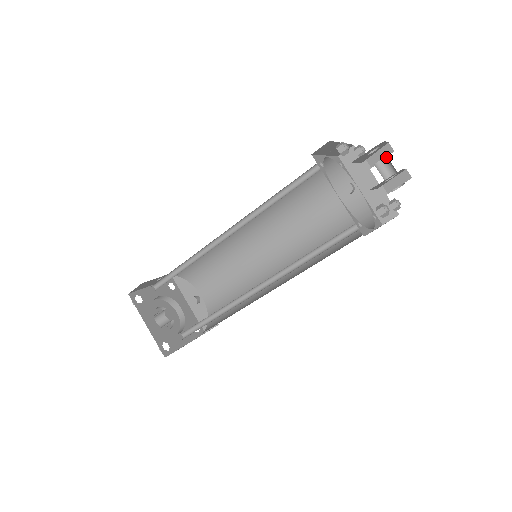
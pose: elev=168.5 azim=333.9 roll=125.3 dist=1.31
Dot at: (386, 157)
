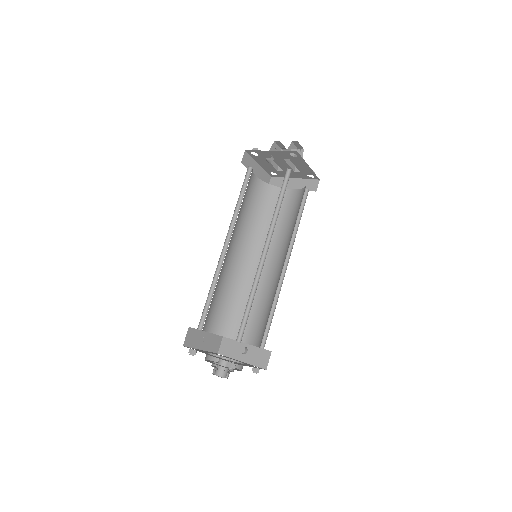
Dot at: occluded
